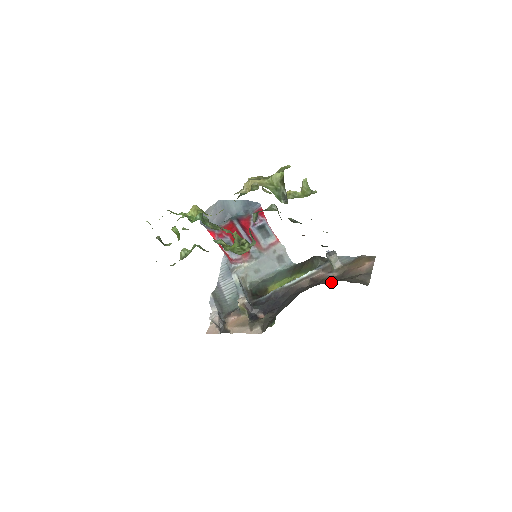
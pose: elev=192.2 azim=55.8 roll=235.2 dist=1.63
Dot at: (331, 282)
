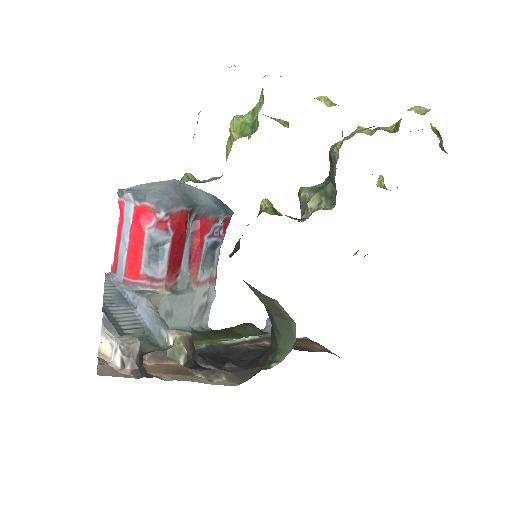
Dot at: occluded
